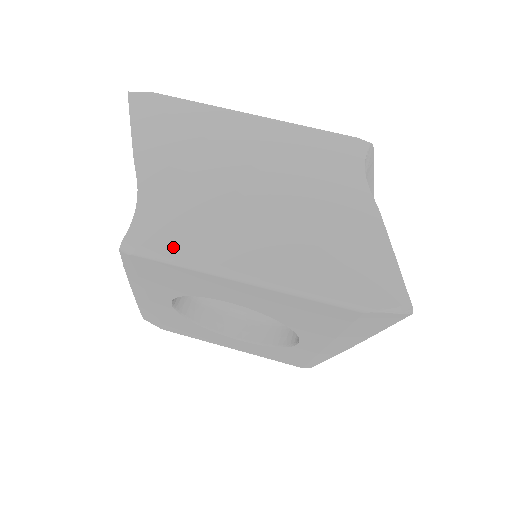
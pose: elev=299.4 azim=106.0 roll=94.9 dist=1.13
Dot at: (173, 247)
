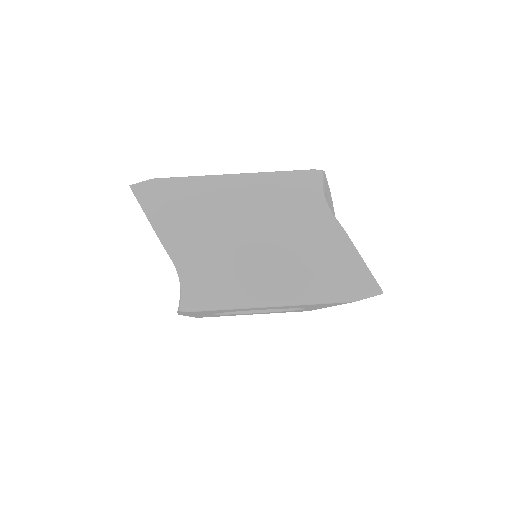
Dot at: (216, 300)
